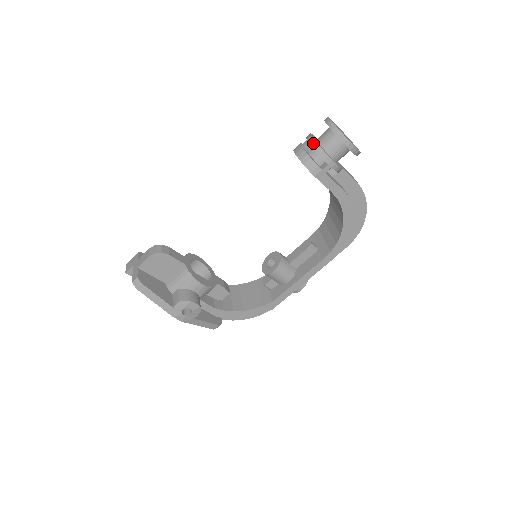
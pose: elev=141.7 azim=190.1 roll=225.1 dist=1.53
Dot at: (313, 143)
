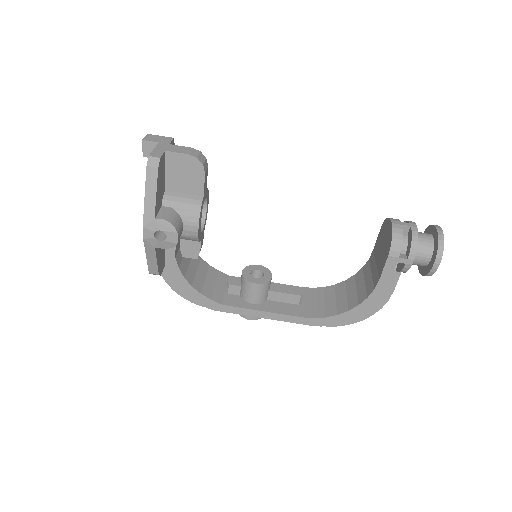
Dot at: (415, 232)
